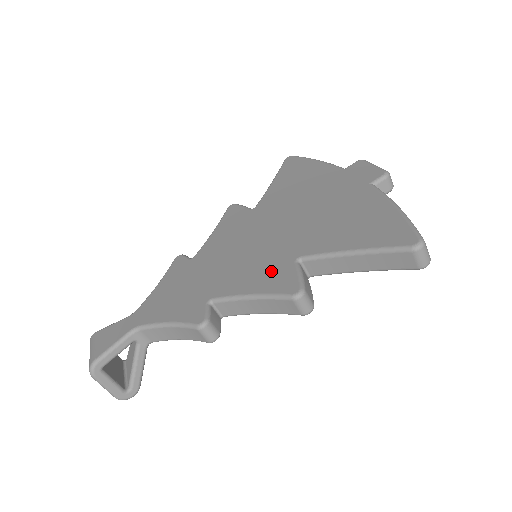
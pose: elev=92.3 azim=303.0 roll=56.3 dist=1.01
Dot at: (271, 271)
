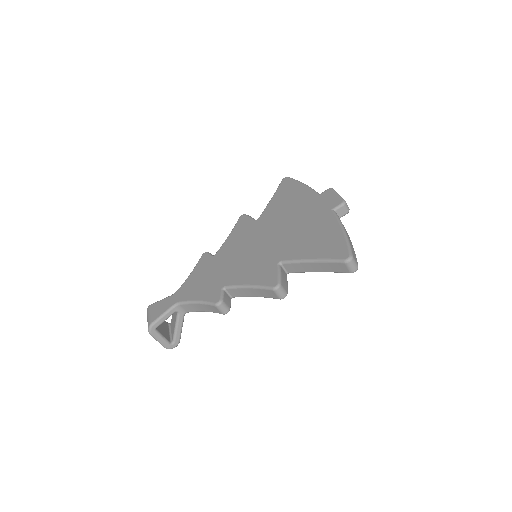
Dot at: (262, 270)
